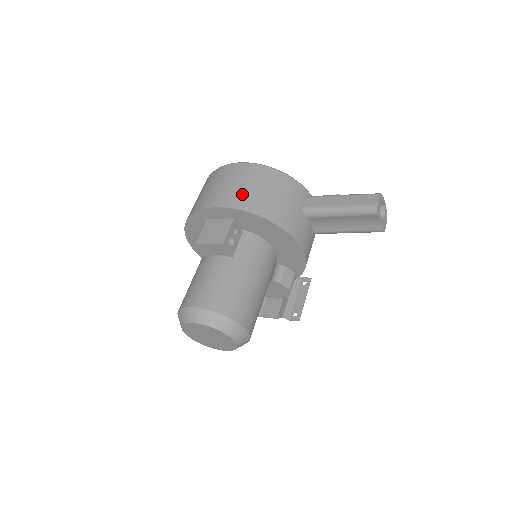
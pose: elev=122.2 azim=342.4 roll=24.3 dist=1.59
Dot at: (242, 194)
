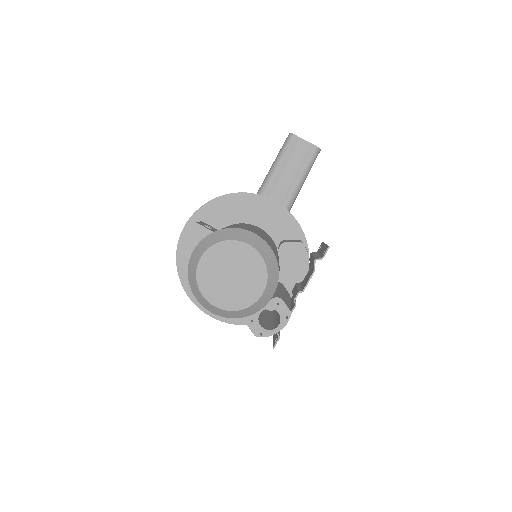
Dot at: occluded
